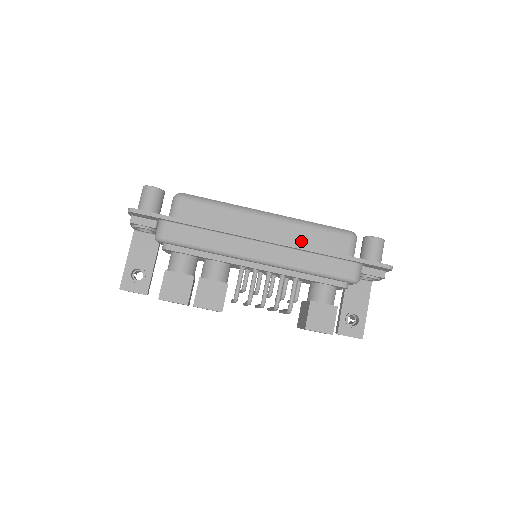
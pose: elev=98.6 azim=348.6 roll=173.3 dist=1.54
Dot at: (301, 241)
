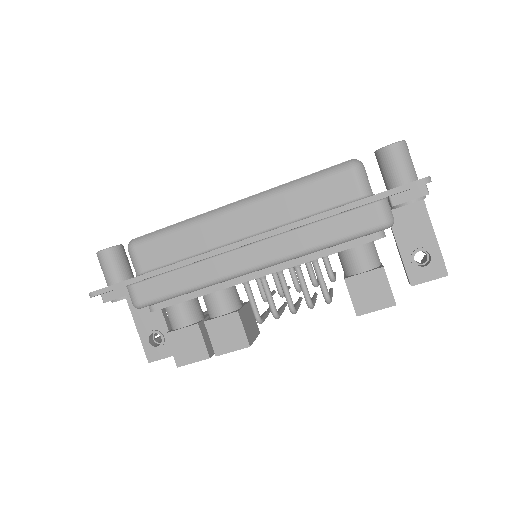
Dot at: (291, 214)
